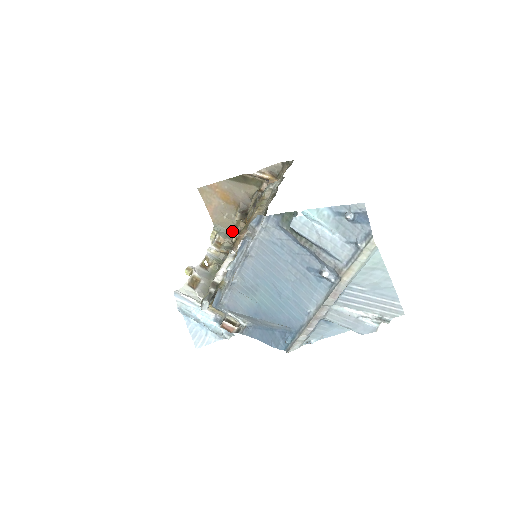
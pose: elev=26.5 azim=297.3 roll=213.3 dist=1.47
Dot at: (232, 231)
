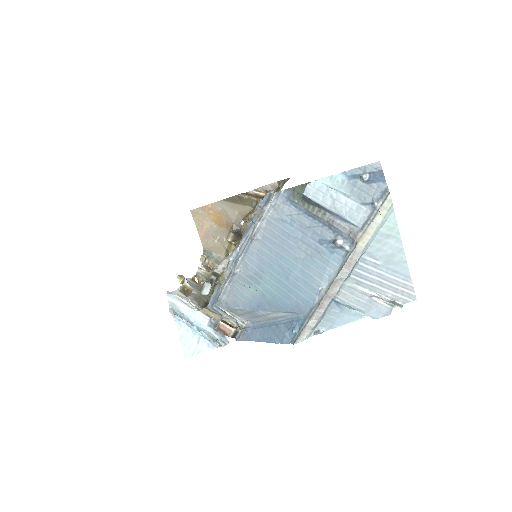
Dot at: (222, 256)
